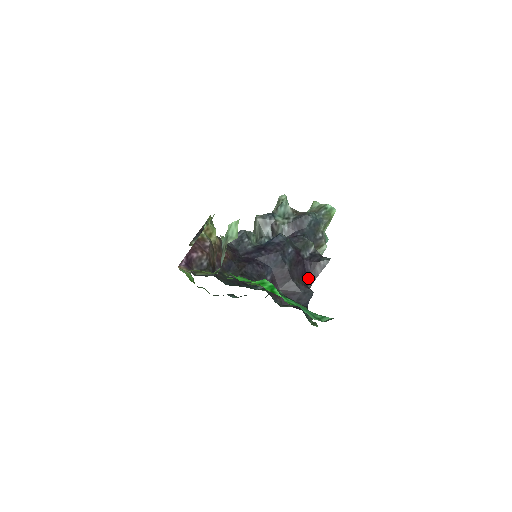
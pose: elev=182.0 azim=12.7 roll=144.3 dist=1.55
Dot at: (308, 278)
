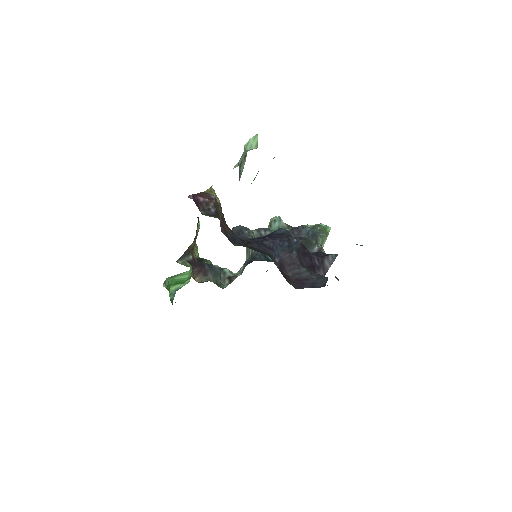
Dot at: (317, 273)
